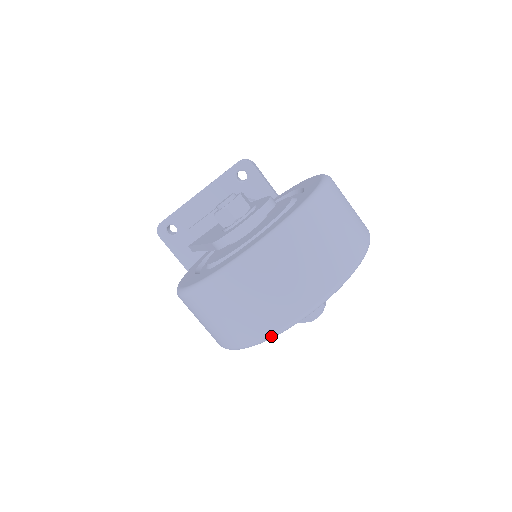
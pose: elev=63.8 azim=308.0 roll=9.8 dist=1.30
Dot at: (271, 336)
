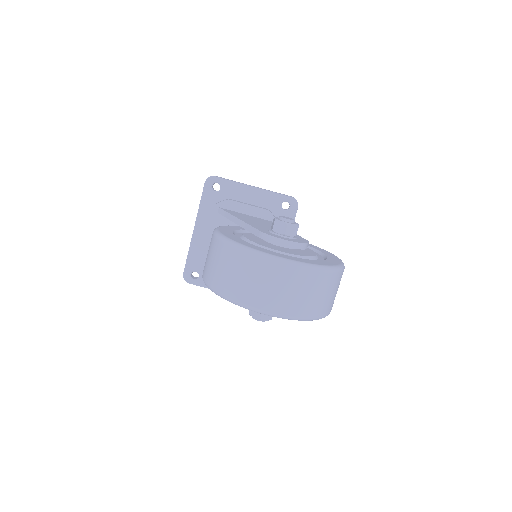
Dot at: (252, 309)
